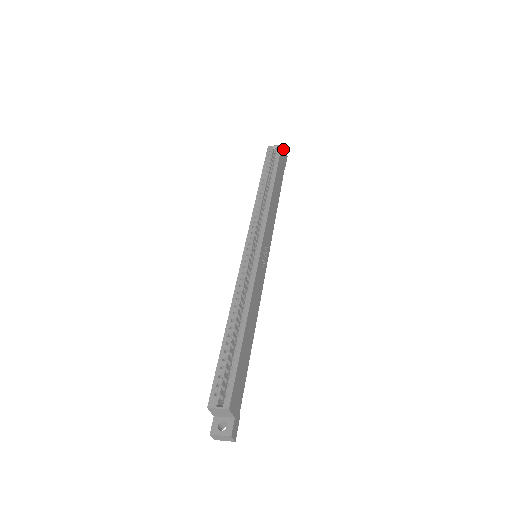
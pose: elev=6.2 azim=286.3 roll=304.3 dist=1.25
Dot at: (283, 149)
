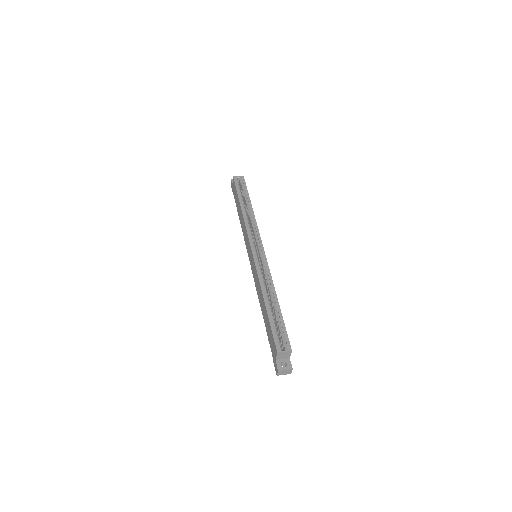
Dot at: occluded
